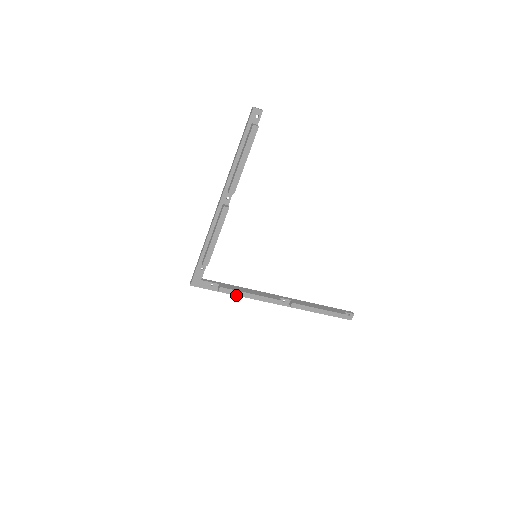
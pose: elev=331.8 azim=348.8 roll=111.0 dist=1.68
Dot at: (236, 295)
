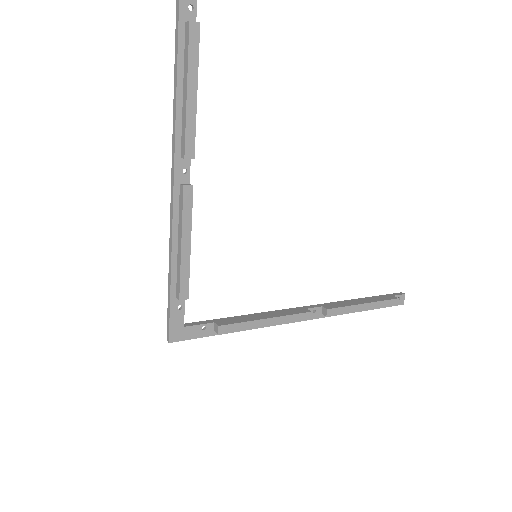
Dot at: (244, 330)
